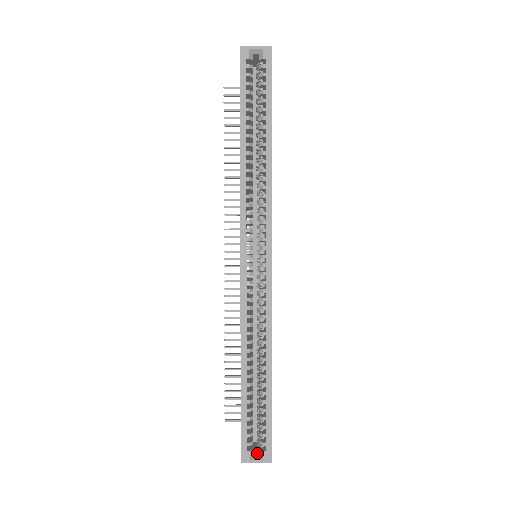
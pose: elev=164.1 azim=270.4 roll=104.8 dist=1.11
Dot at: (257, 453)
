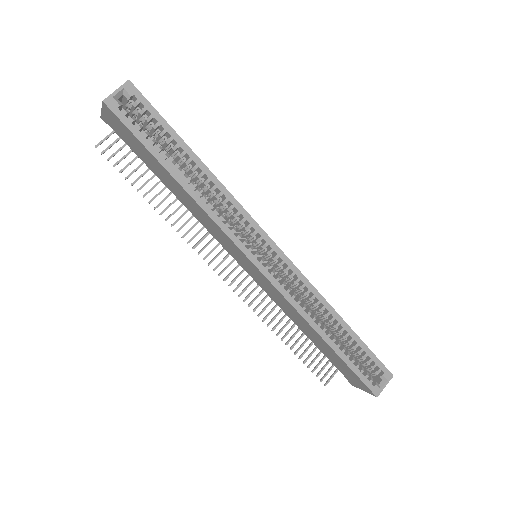
Dot at: (378, 381)
